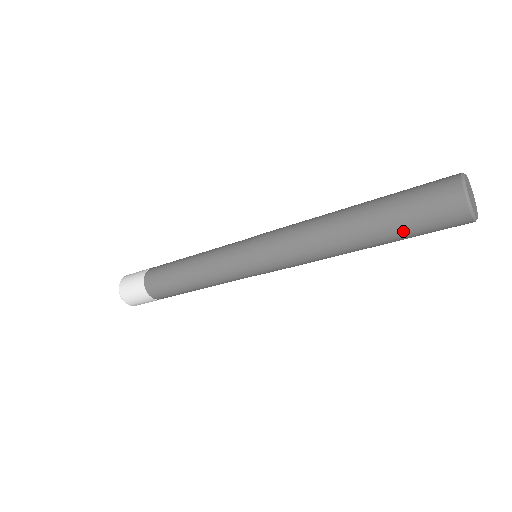
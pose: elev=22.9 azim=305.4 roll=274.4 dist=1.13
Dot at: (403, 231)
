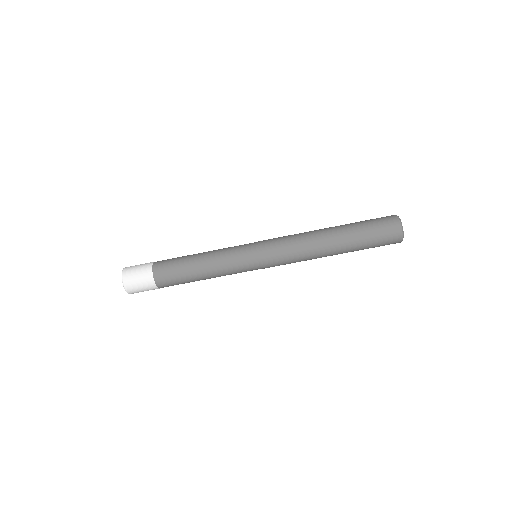
Dot at: (365, 239)
